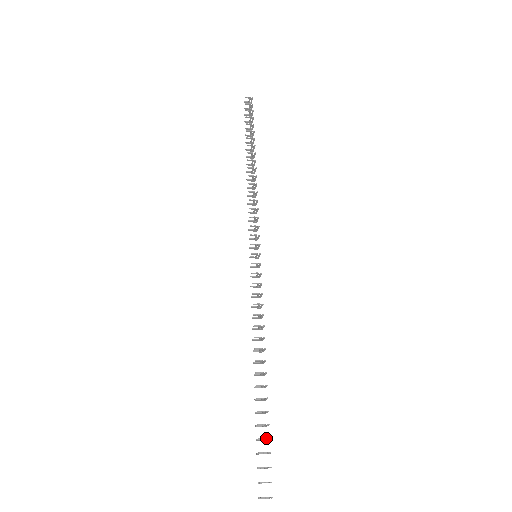
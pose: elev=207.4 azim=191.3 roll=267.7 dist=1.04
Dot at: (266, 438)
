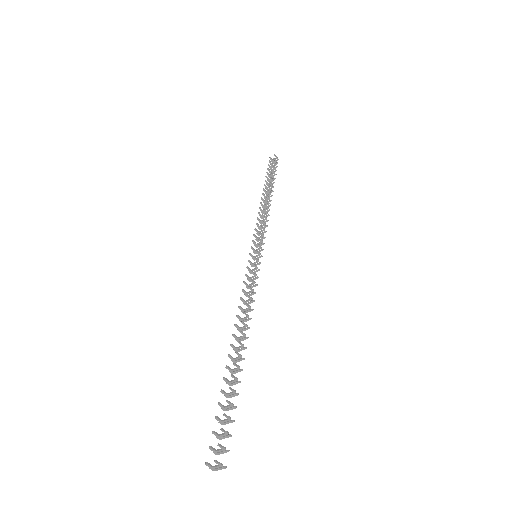
Dot at: occluded
